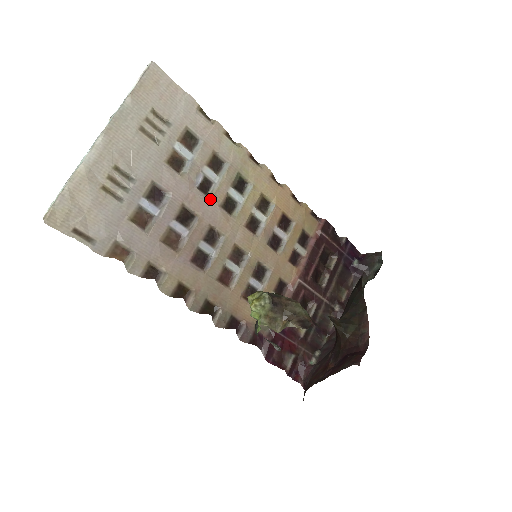
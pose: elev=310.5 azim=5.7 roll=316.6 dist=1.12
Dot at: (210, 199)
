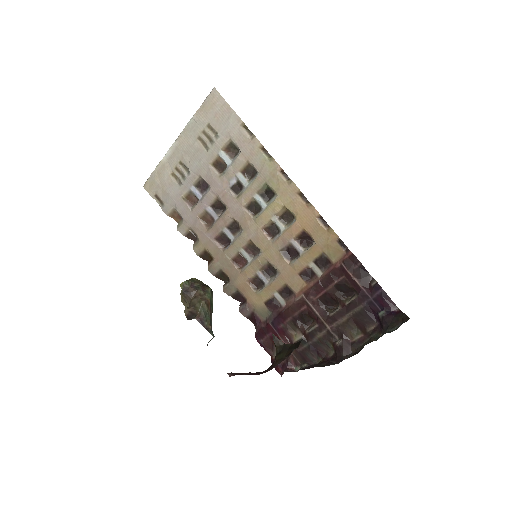
Dot at: (237, 199)
